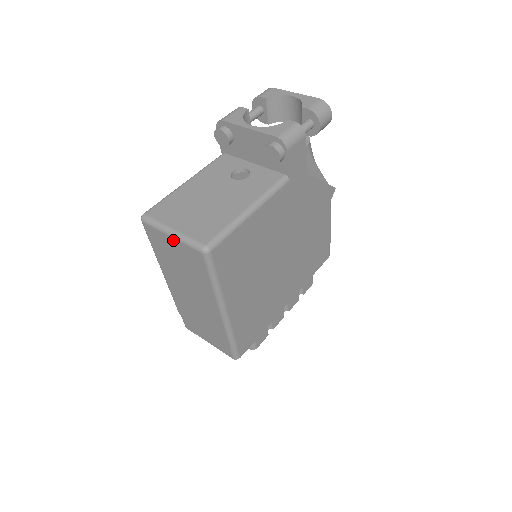
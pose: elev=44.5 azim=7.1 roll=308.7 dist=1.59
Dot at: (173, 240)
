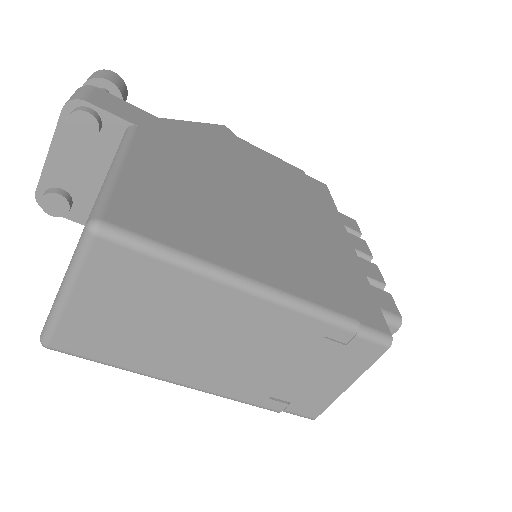
Dot at: (77, 295)
